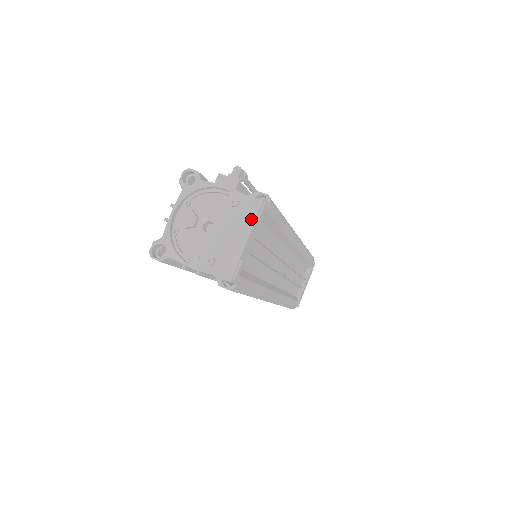
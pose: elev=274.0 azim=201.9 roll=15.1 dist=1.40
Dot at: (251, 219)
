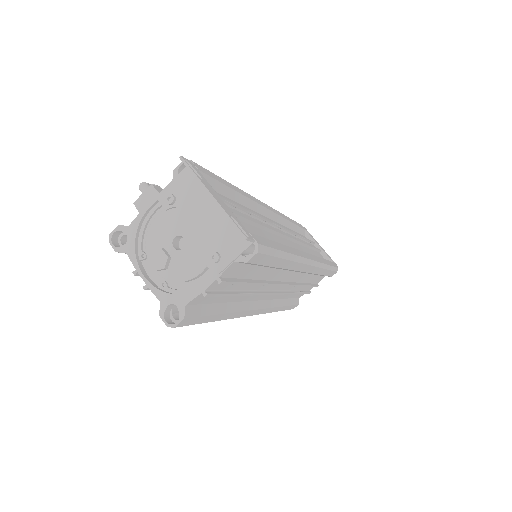
Dot at: (197, 189)
